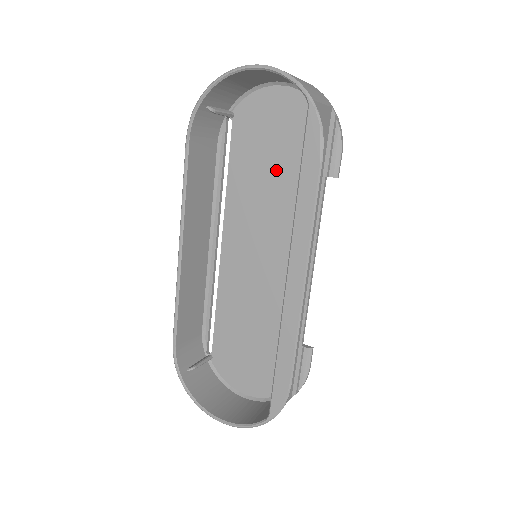
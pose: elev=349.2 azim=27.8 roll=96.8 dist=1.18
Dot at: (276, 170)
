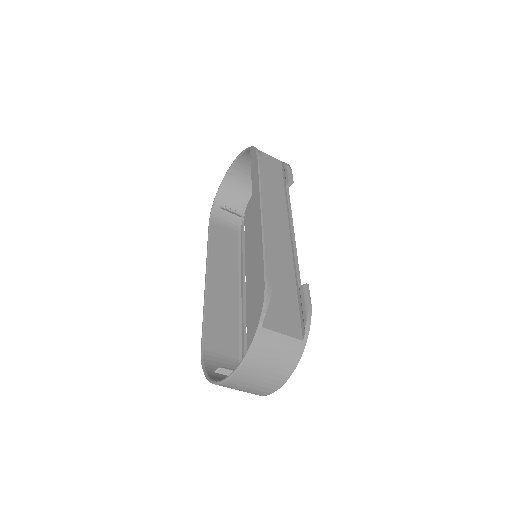
Dot at: occluded
